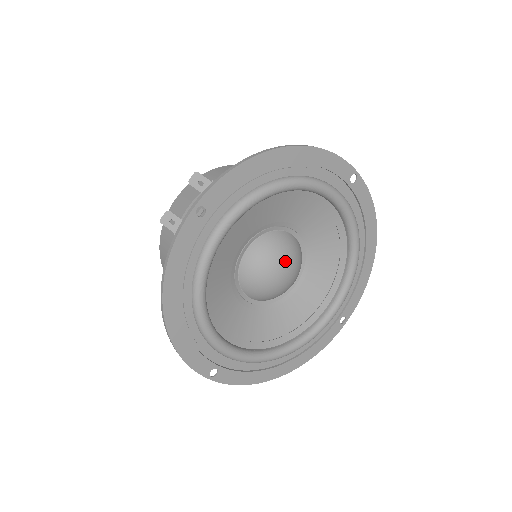
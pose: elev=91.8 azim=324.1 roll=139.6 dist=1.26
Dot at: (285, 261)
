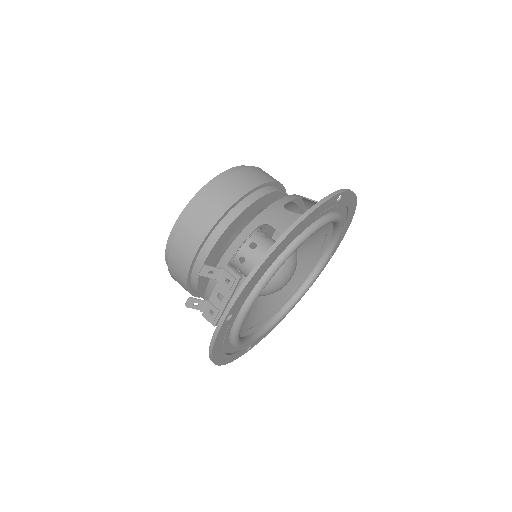
Dot at: (288, 274)
